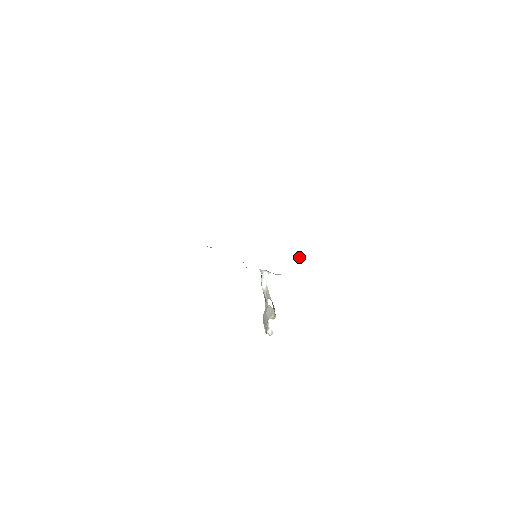
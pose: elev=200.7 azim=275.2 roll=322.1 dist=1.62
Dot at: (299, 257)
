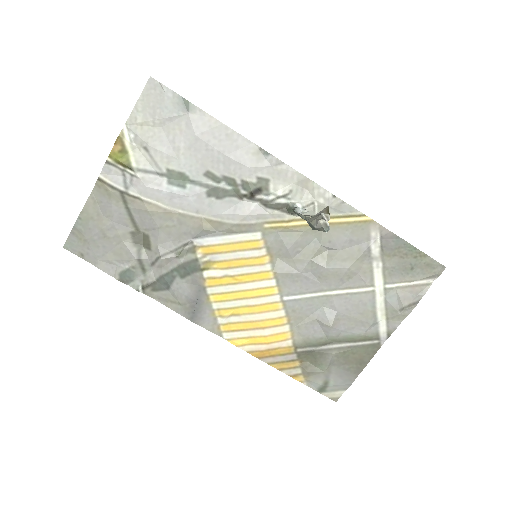
Dot at: (313, 276)
